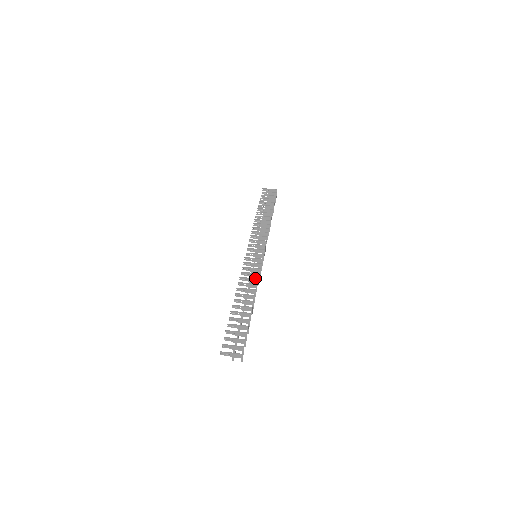
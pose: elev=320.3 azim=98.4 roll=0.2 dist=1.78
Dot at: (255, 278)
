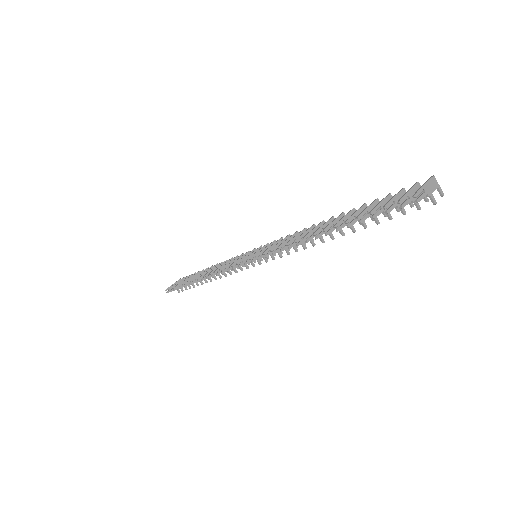
Dot at: occluded
